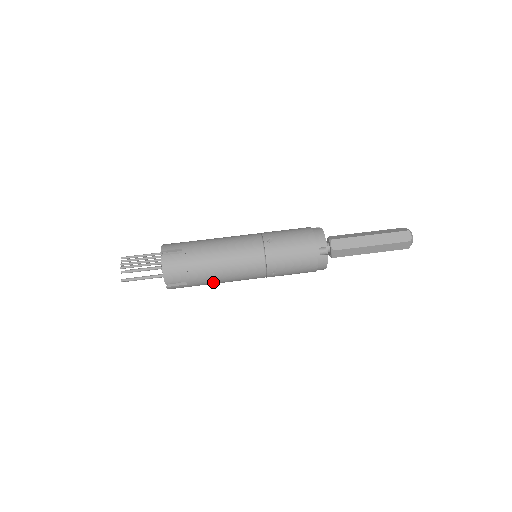
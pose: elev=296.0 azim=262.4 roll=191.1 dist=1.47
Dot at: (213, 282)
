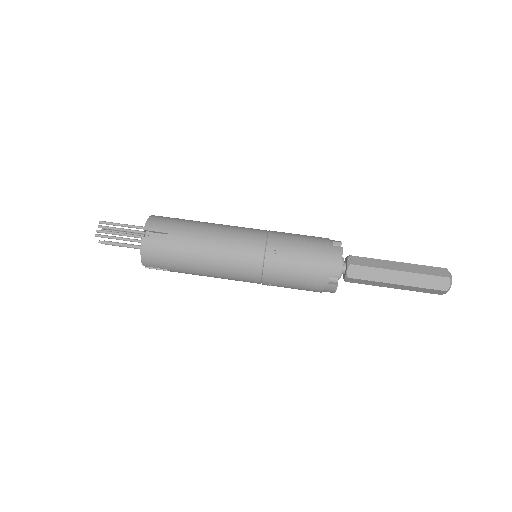
Dot at: (199, 275)
